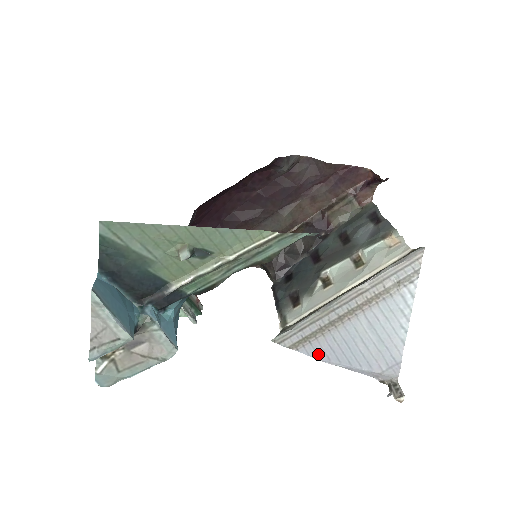
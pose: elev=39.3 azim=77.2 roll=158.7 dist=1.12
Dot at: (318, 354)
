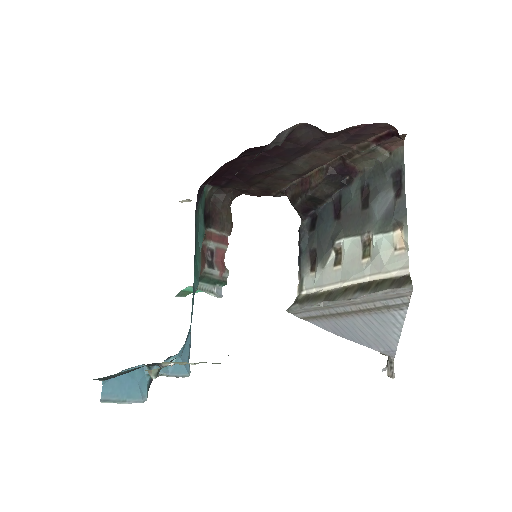
Dot at: (325, 328)
